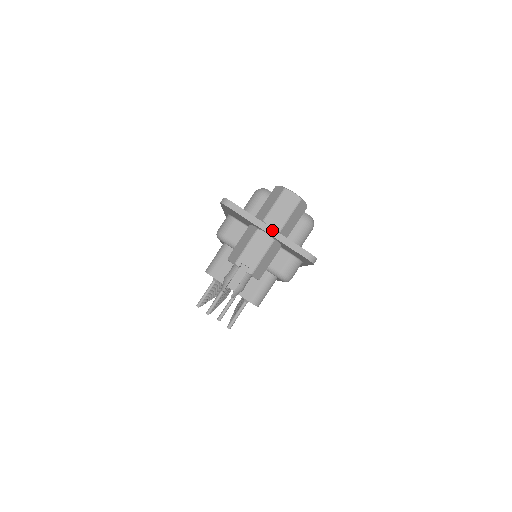
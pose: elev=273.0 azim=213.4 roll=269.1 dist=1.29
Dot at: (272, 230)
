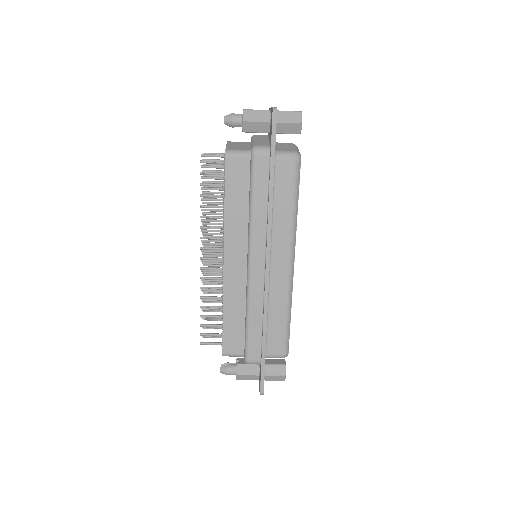
Dot at: occluded
